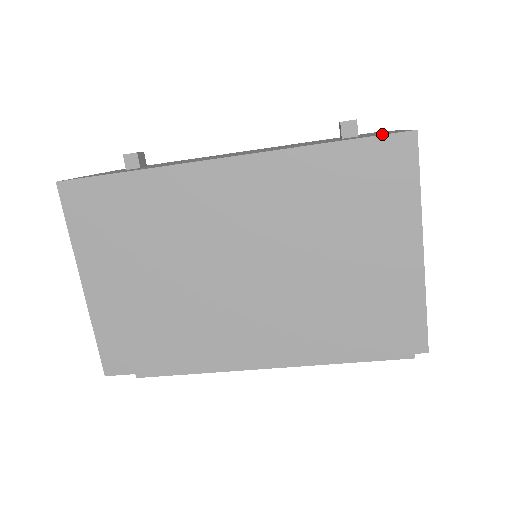
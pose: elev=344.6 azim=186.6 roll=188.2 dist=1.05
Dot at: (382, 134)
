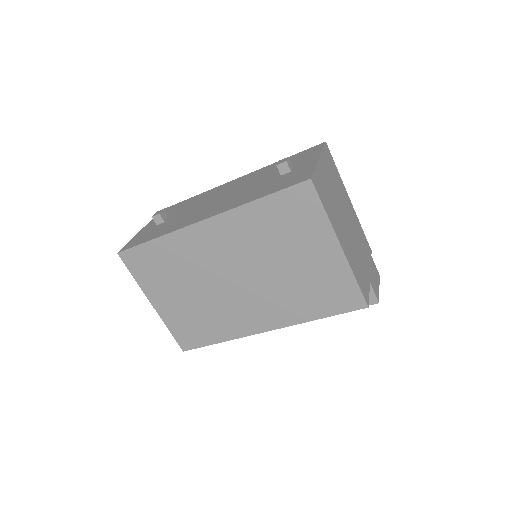
Dot at: (292, 184)
